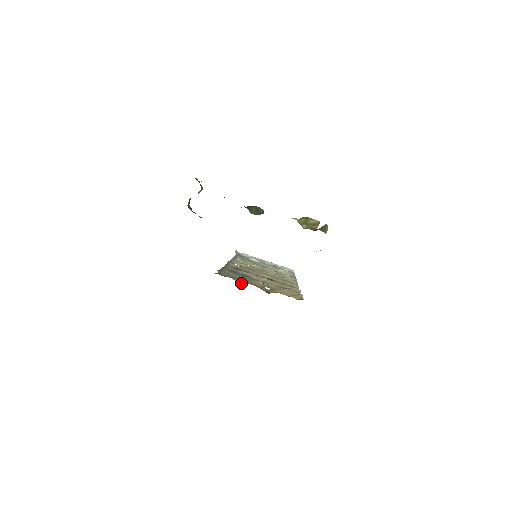
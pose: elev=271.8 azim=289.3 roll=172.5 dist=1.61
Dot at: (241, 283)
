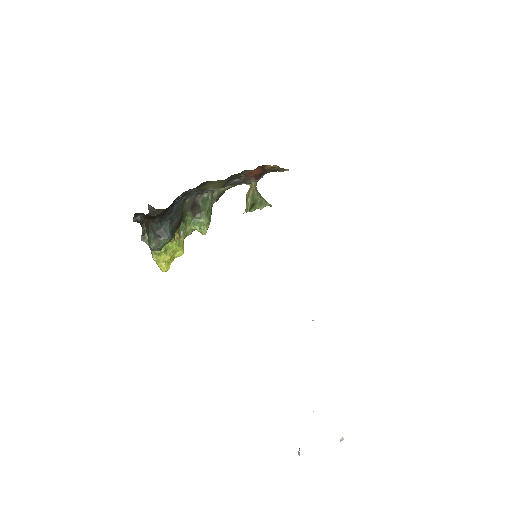
Dot at: occluded
